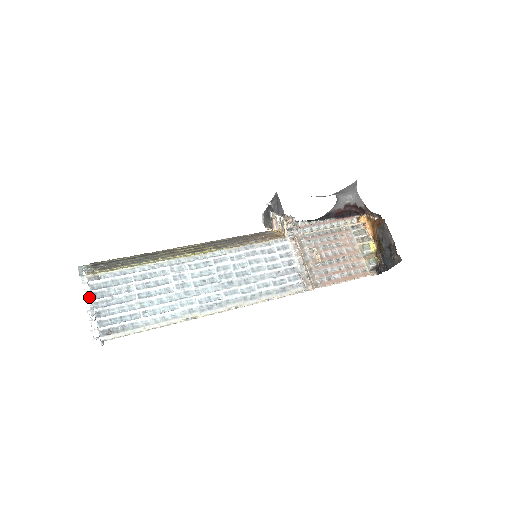
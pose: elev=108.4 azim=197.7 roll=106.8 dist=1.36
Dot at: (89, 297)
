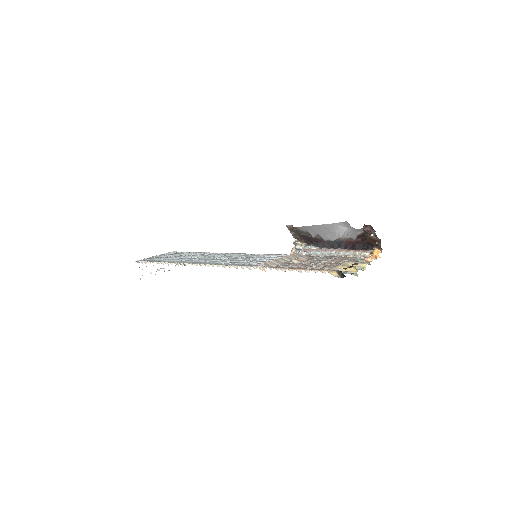
Dot at: (169, 270)
